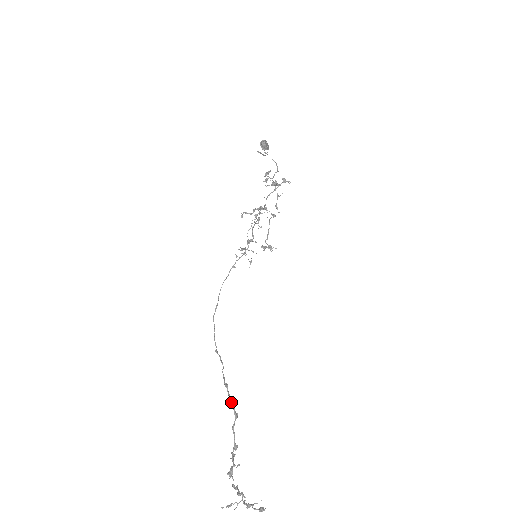
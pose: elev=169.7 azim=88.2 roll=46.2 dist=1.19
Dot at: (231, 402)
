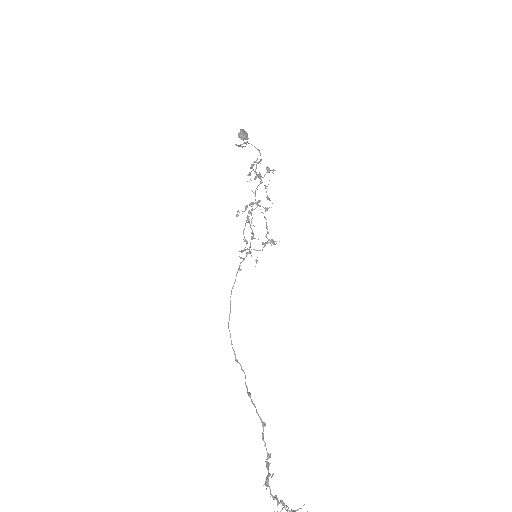
Dot at: (256, 411)
